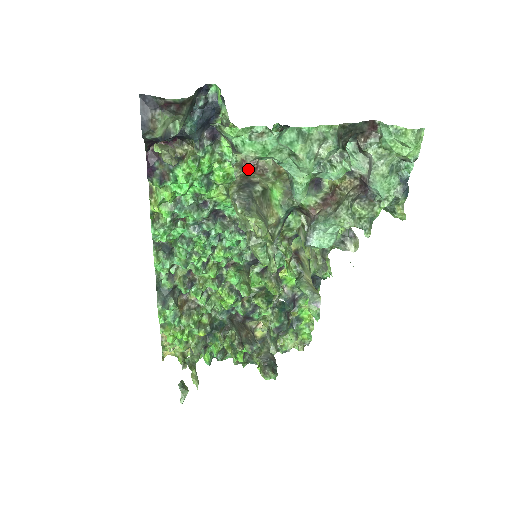
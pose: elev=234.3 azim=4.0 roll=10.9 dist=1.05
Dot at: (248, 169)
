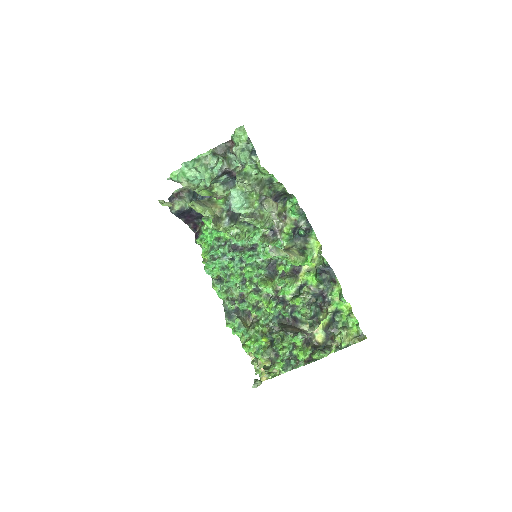
Dot at: occluded
